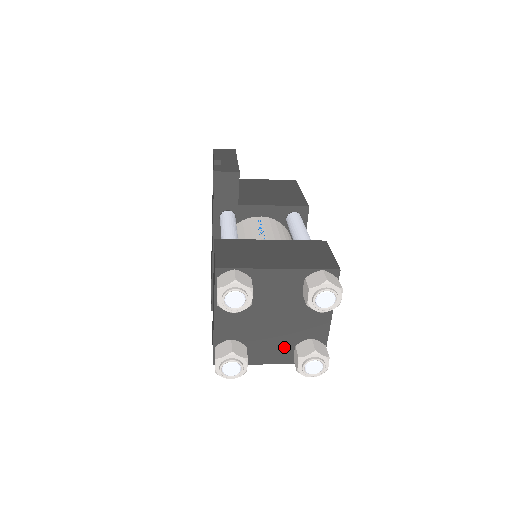
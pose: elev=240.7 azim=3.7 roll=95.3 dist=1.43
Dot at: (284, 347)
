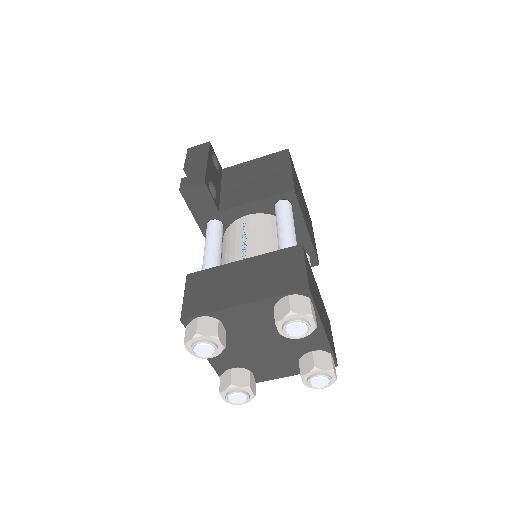
Dot at: (288, 362)
